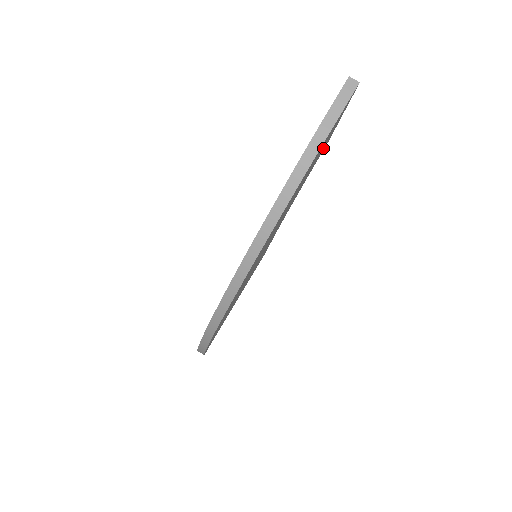
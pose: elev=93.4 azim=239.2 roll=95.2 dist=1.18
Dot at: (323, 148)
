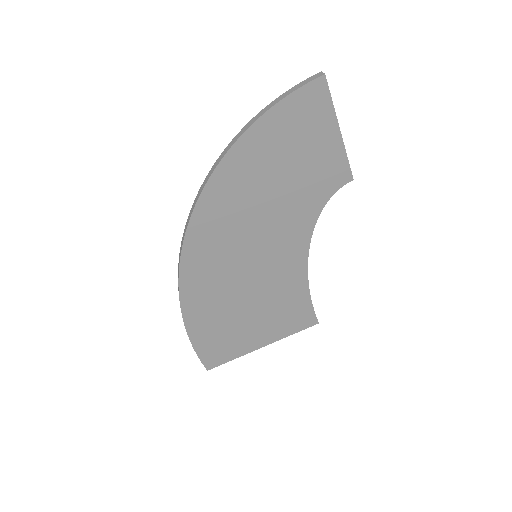
Dot at: (326, 161)
